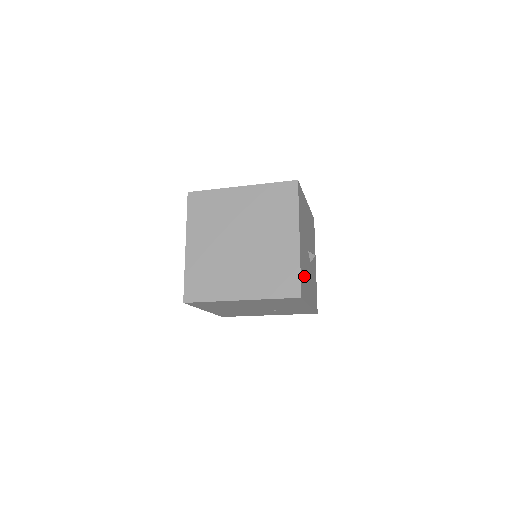
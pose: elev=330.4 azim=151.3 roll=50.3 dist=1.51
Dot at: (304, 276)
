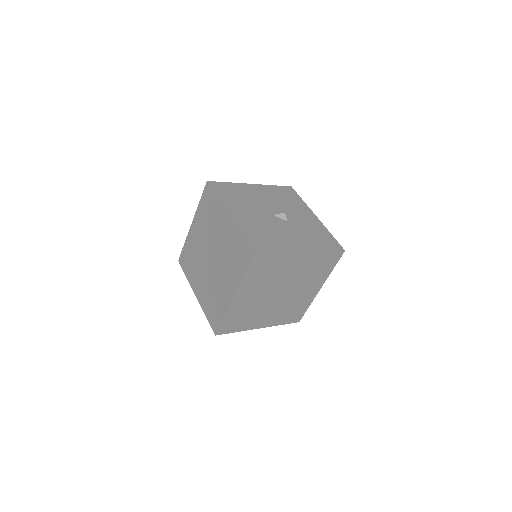
Dot at: (263, 237)
